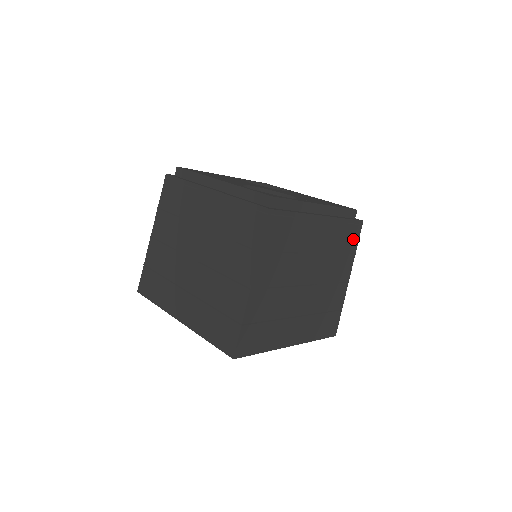
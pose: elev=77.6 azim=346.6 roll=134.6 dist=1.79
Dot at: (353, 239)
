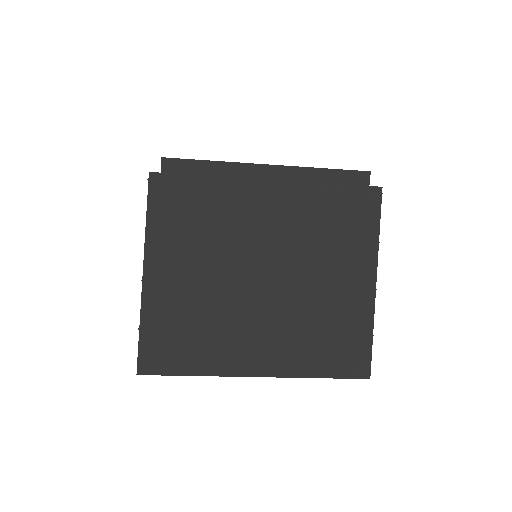
Dot at: occluded
